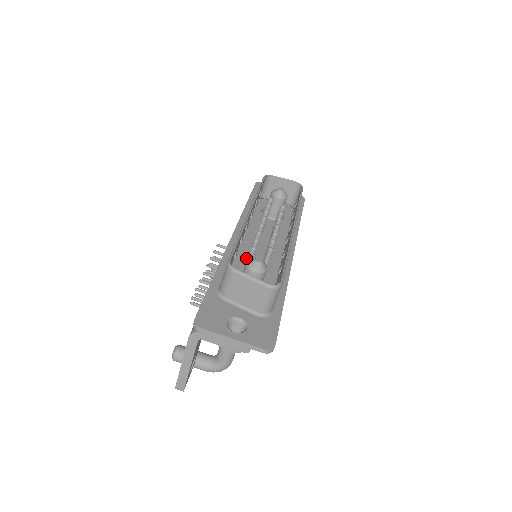
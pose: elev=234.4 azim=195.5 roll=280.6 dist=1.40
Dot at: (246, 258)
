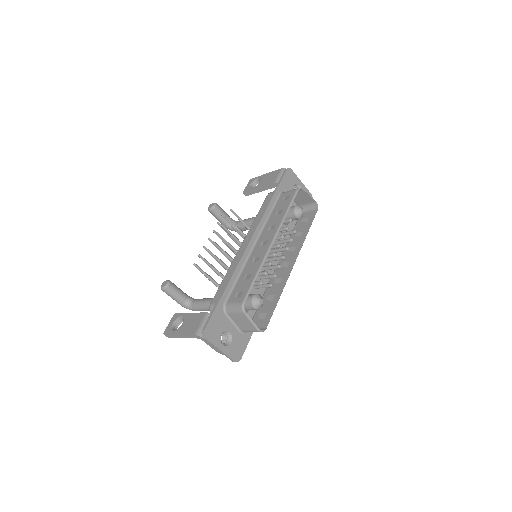
Dot at: occluded
